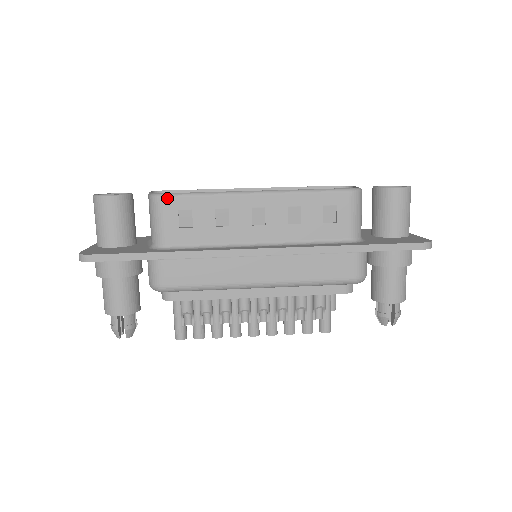
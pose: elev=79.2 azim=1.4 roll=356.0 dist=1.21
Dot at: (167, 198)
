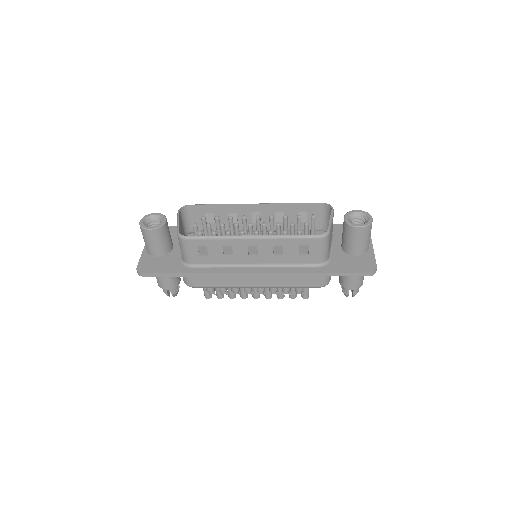
Dot at: (189, 240)
